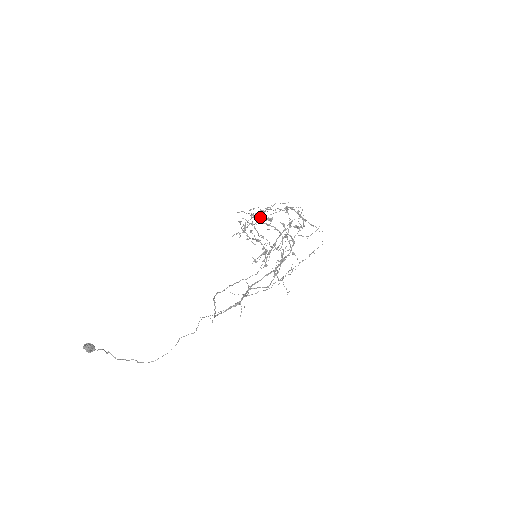
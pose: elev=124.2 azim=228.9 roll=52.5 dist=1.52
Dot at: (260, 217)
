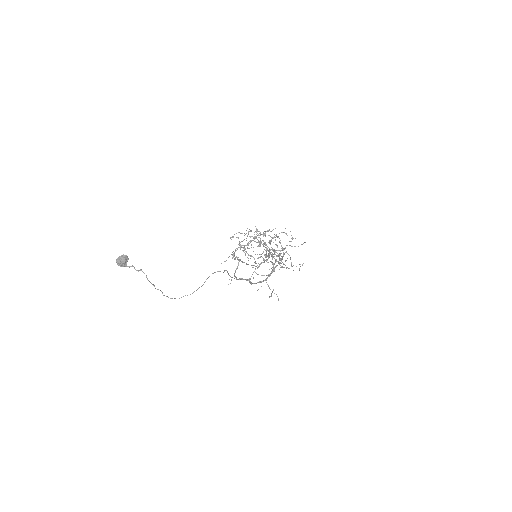
Dot at: (257, 231)
